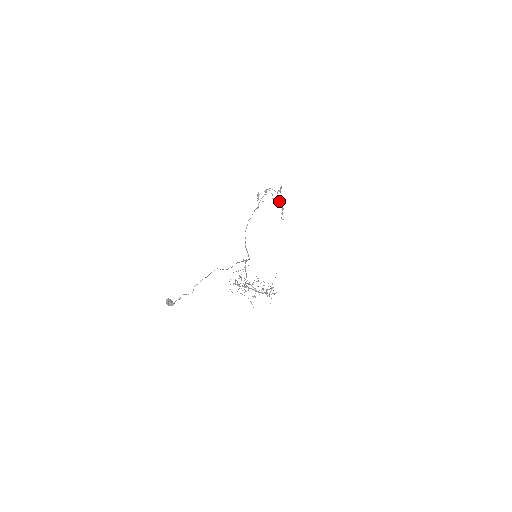
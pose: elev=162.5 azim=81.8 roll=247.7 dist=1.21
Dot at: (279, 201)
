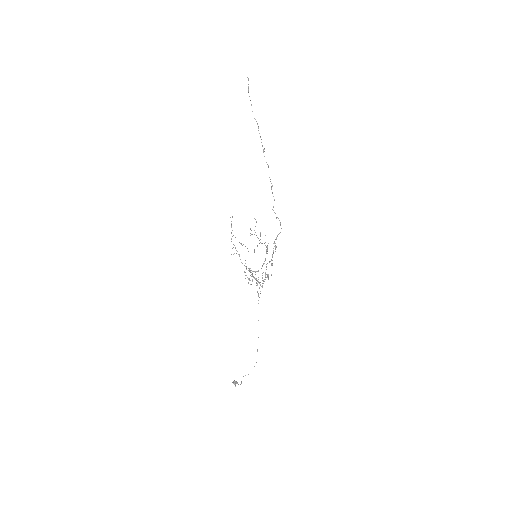
Dot at: occluded
